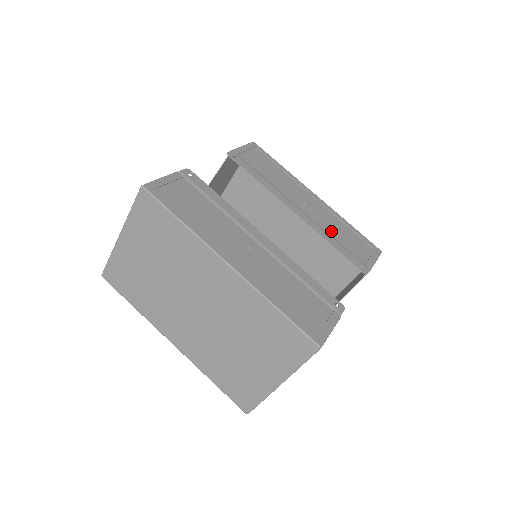
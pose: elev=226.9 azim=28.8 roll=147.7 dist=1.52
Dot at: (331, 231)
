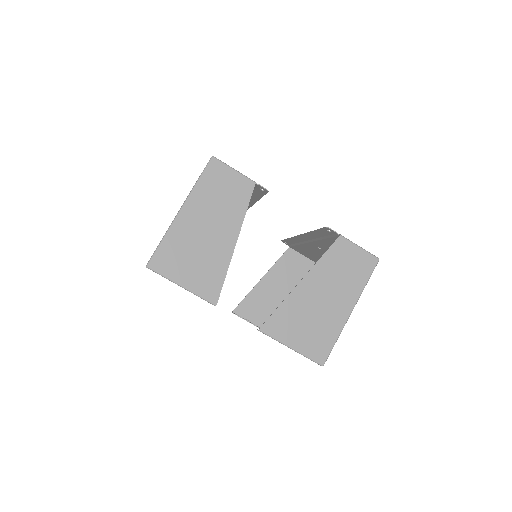
Dot at: (327, 243)
